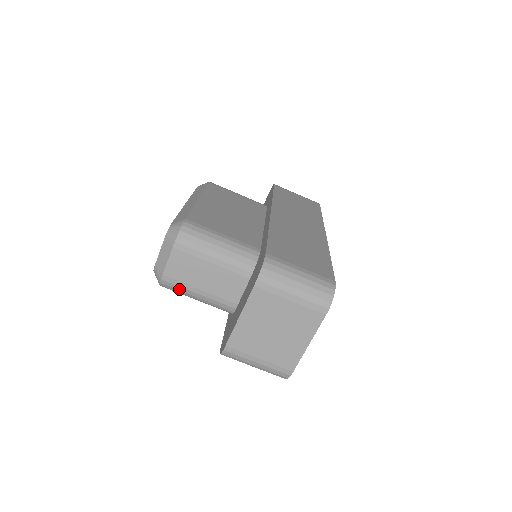
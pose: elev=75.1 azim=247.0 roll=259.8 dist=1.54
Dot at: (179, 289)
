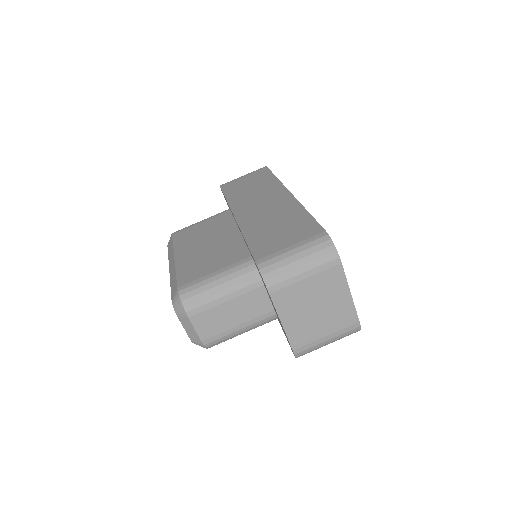
Dot at: (223, 339)
